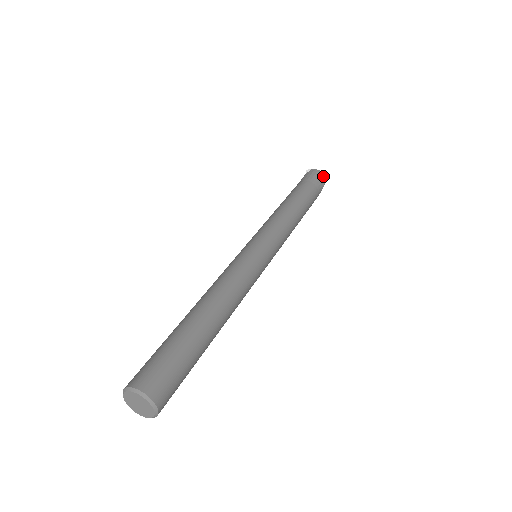
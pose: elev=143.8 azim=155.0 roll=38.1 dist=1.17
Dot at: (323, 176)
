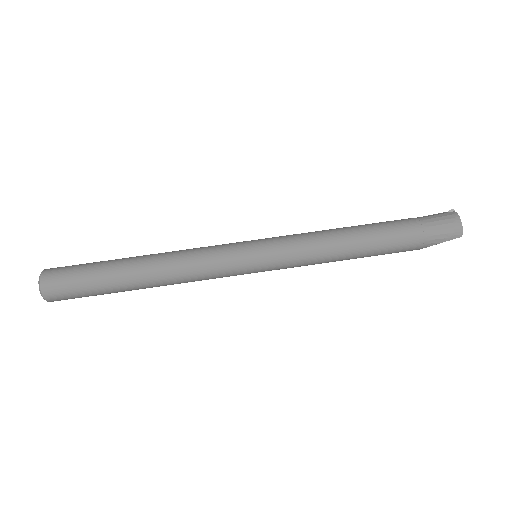
Dot at: (457, 228)
